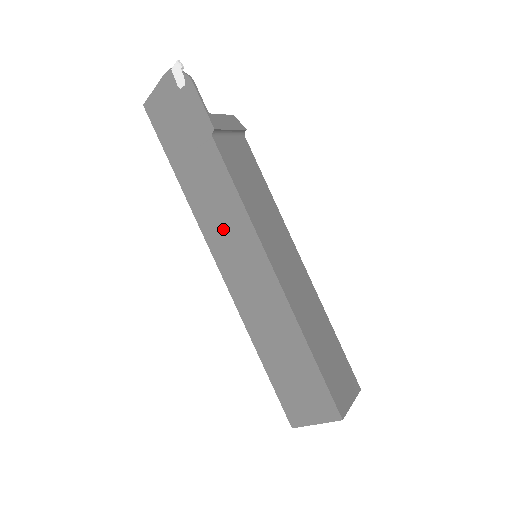
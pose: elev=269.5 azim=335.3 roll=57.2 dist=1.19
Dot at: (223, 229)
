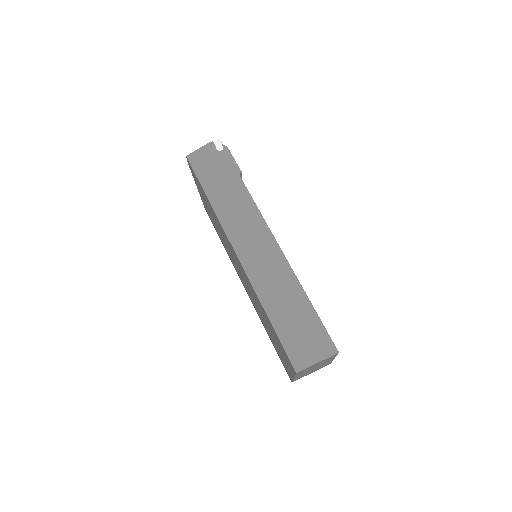
Dot at: (242, 226)
